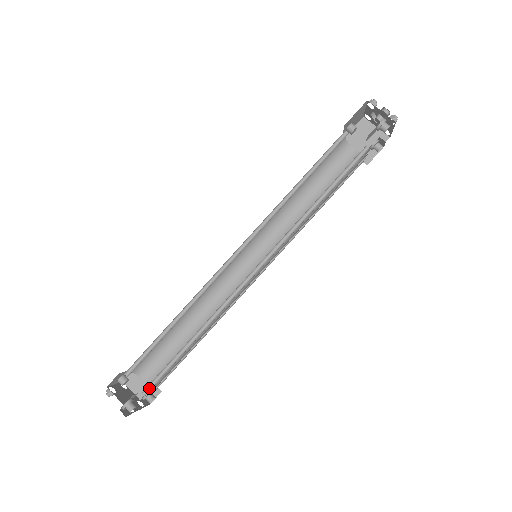
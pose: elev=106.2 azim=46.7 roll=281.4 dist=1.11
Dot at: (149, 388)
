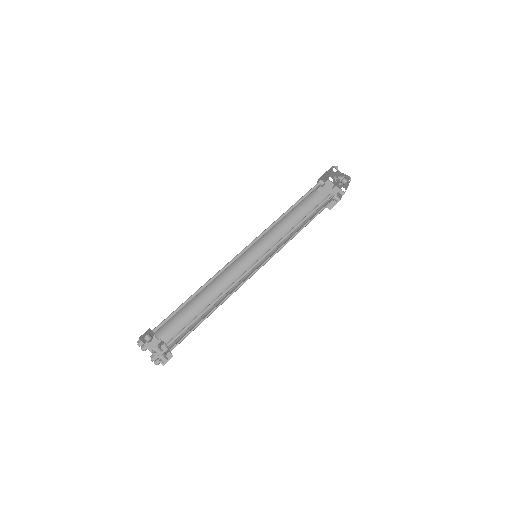
Dot at: (172, 342)
